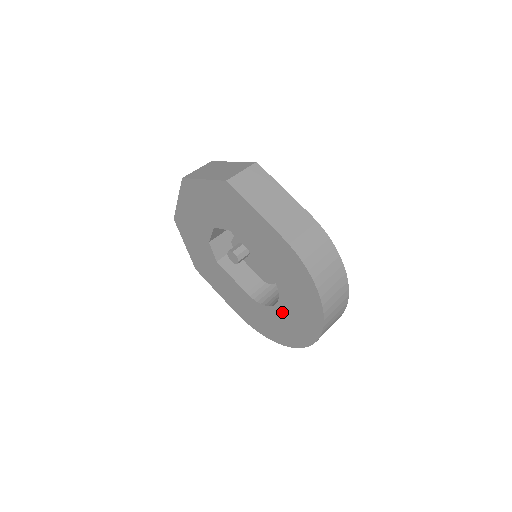
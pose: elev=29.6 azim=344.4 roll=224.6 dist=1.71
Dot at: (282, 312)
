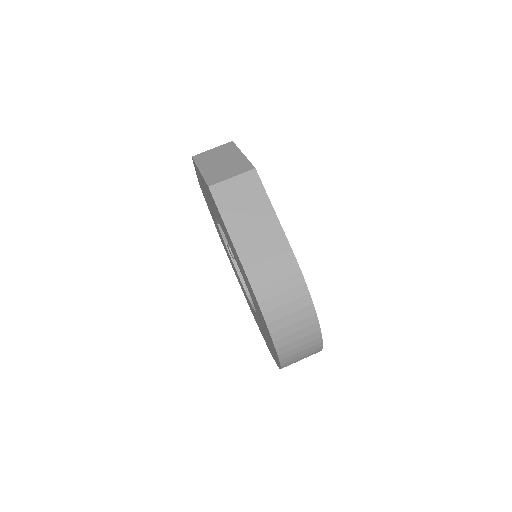
Dot at: occluded
